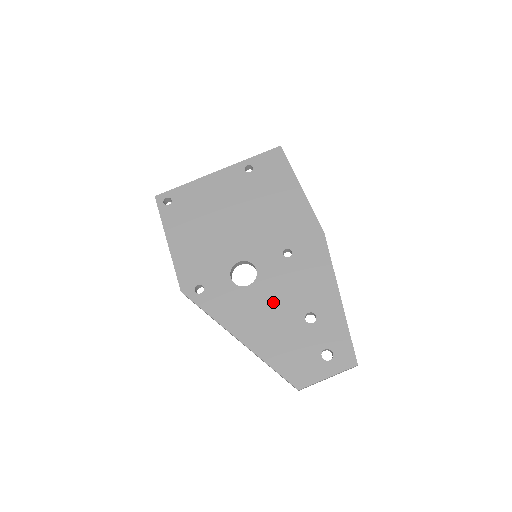
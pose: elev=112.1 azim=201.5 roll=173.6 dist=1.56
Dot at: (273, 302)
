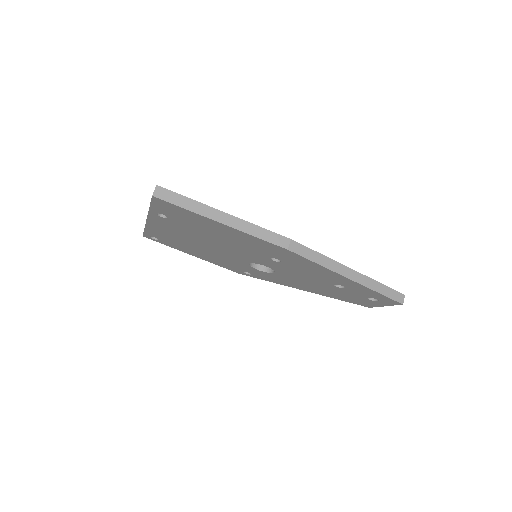
Dot at: (302, 280)
